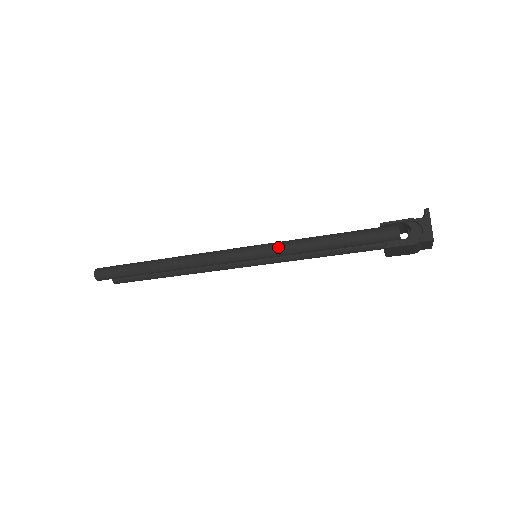
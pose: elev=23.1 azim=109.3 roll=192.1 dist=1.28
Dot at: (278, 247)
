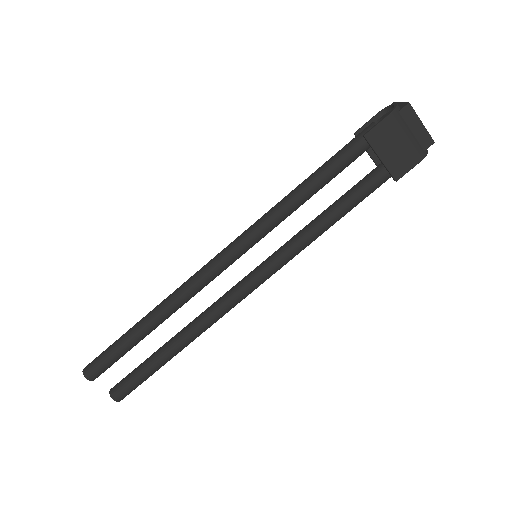
Dot at: (266, 213)
